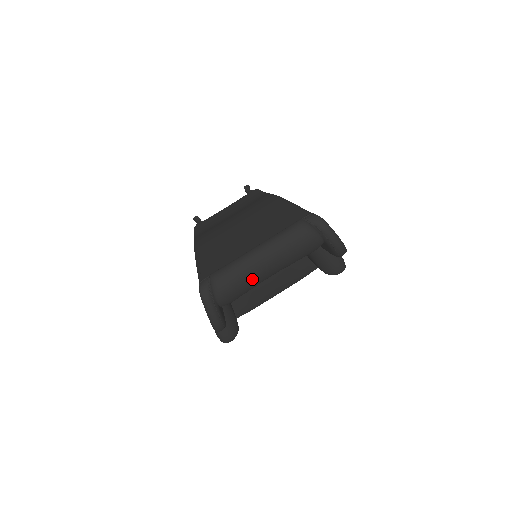
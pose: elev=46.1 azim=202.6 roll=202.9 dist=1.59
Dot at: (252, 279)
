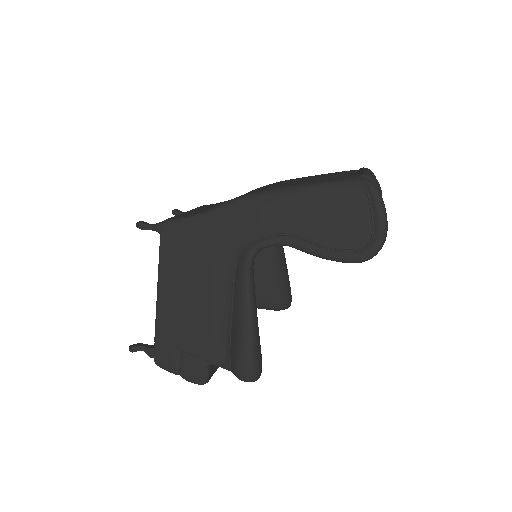
Dot at: occluded
